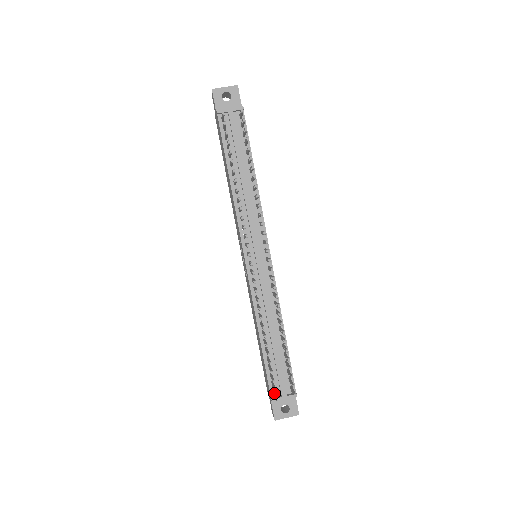
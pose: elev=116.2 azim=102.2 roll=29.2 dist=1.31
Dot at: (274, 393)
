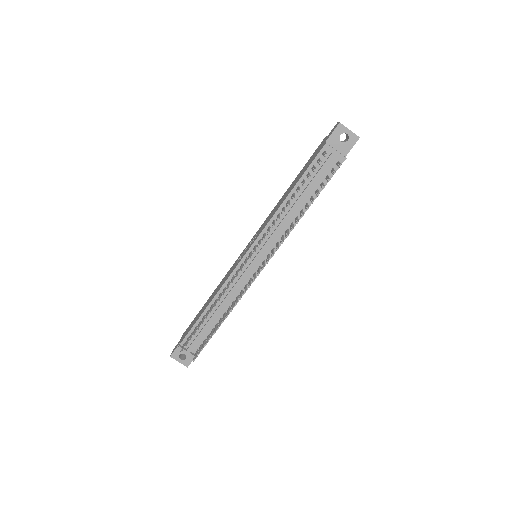
Dot at: occluded
